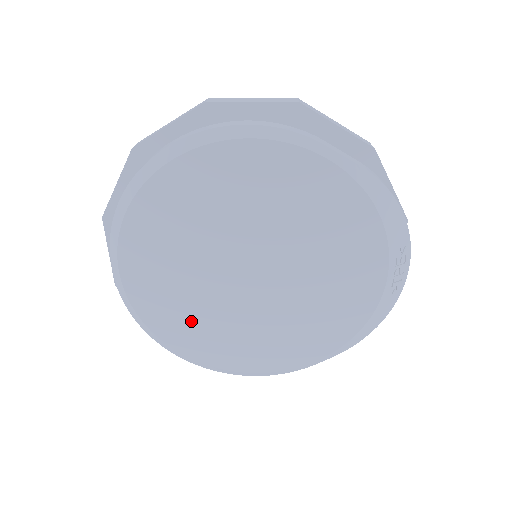
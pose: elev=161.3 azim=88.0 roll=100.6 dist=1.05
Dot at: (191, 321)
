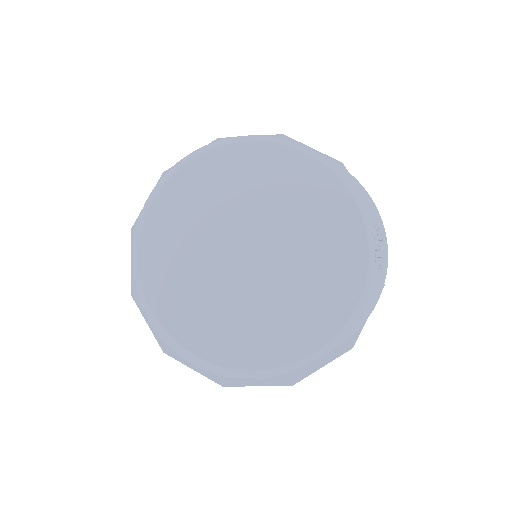
Dot at: (196, 307)
